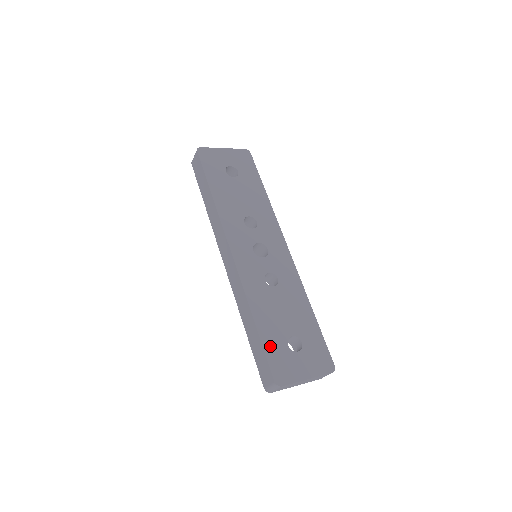
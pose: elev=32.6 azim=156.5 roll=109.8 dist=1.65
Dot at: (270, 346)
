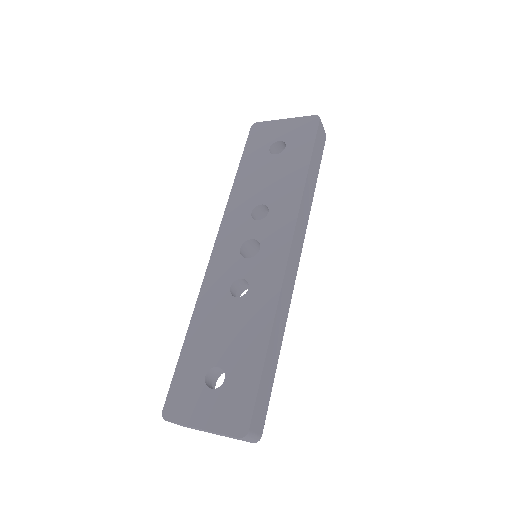
Dot at: (184, 368)
